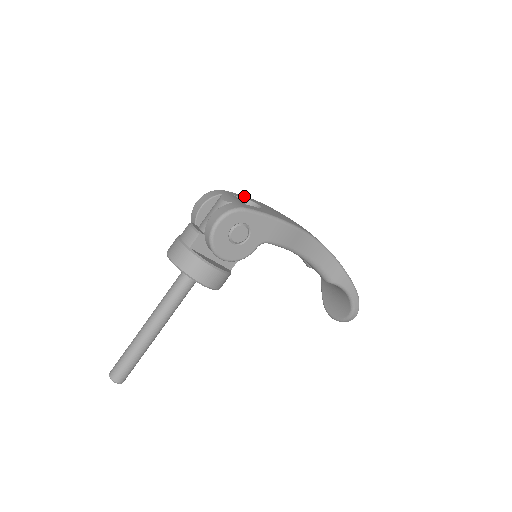
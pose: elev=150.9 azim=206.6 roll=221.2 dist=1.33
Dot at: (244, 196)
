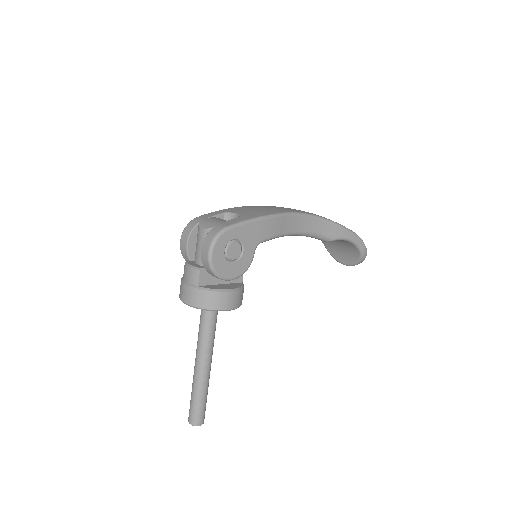
Dot at: (218, 211)
